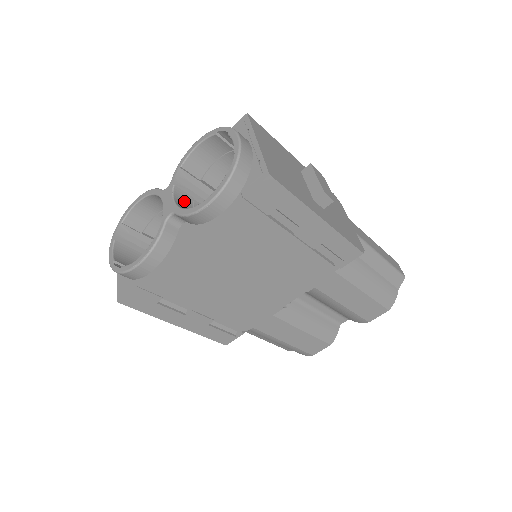
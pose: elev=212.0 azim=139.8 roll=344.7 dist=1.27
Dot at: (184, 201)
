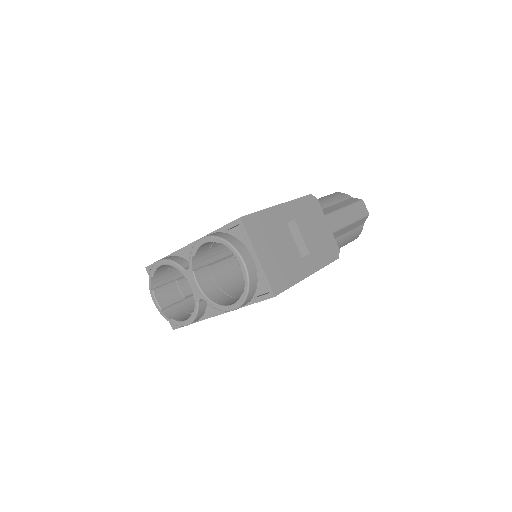
Dot at: (204, 277)
